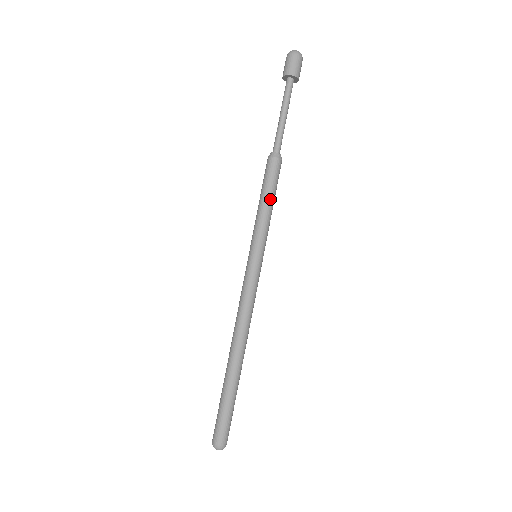
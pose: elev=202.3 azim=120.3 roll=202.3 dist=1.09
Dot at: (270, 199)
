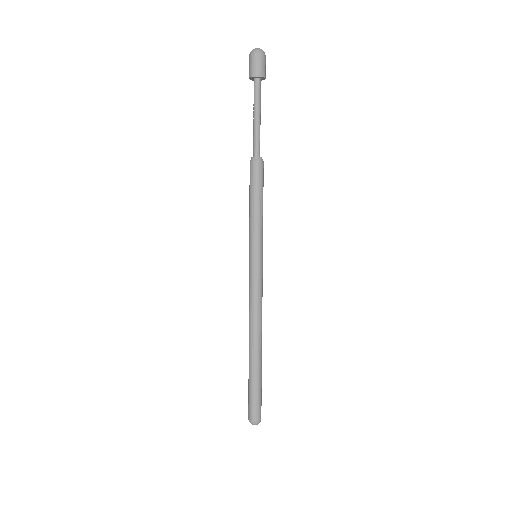
Dot at: (254, 202)
